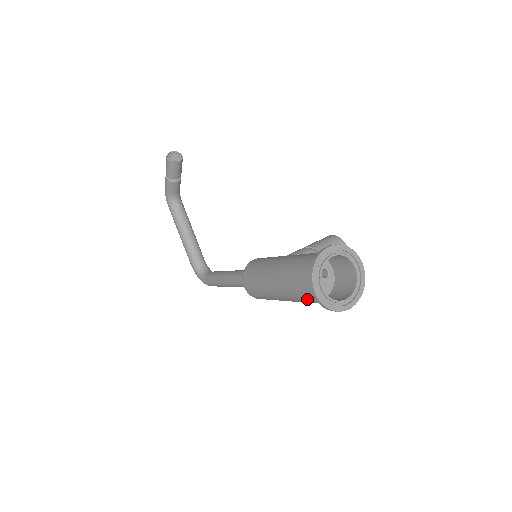
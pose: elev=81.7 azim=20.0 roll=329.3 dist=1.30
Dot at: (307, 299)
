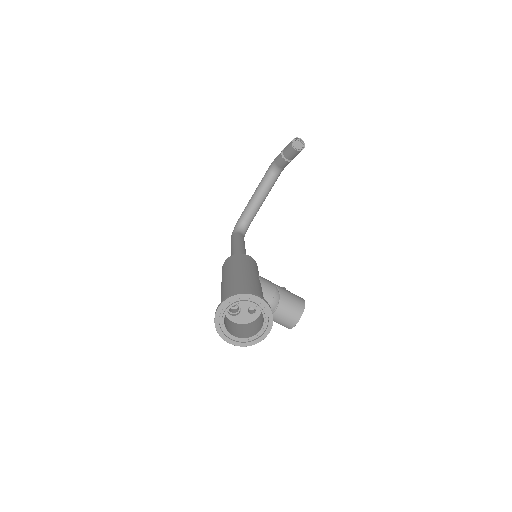
Dot at: occluded
